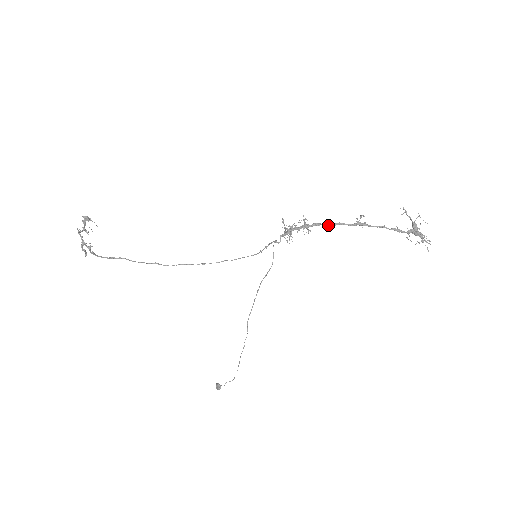
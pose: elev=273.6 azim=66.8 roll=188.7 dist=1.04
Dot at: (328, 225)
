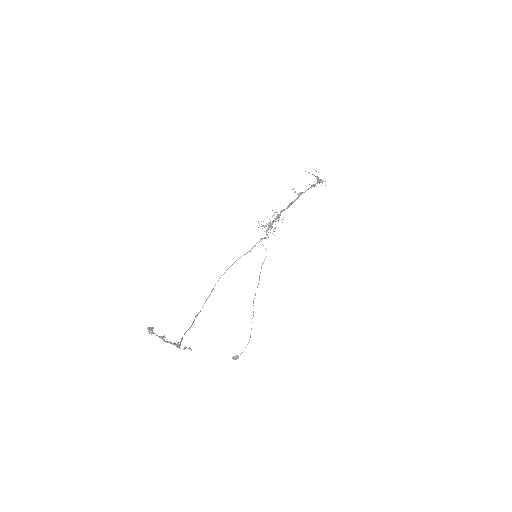
Dot at: occluded
